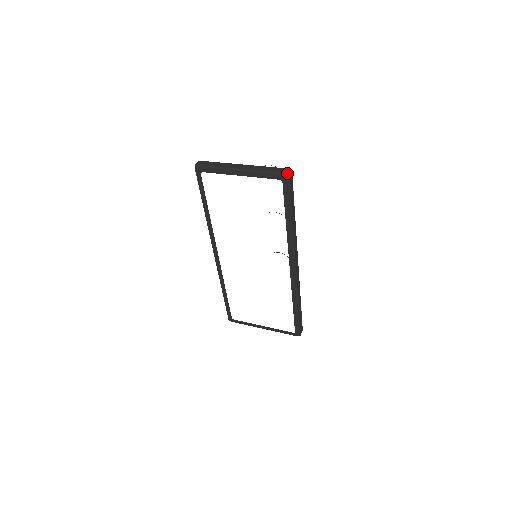
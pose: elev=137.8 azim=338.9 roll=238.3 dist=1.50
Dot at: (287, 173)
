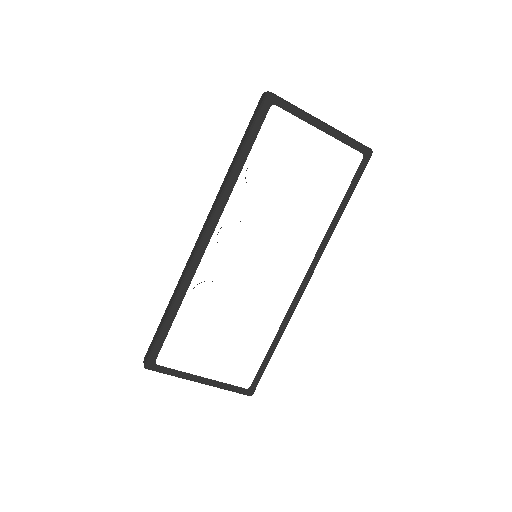
Dot at: occluded
